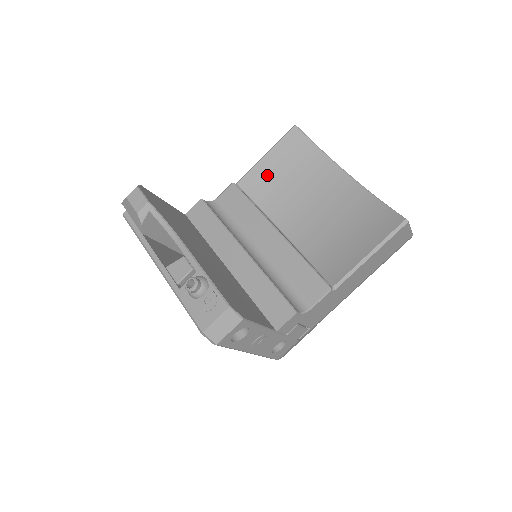
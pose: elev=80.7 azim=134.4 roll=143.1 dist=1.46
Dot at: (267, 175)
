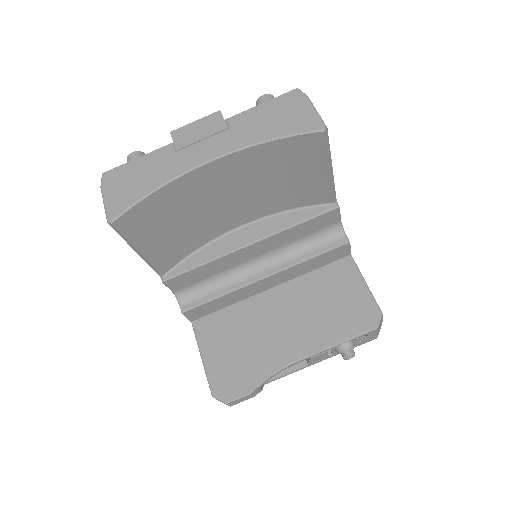
Dot at: (164, 248)
